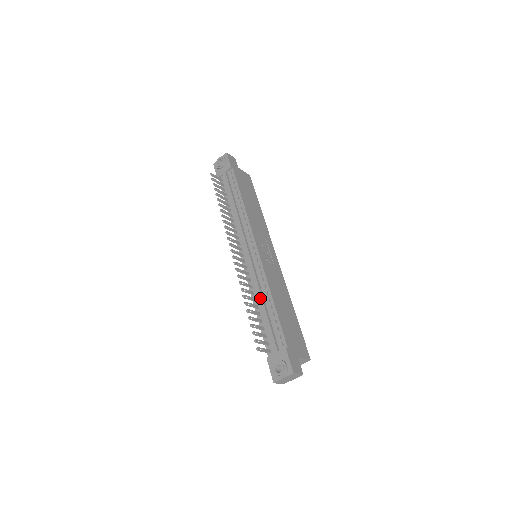
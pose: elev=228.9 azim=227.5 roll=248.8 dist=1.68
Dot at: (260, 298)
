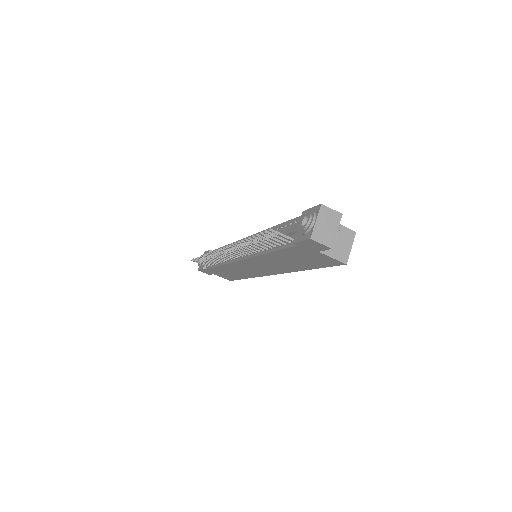
Dot at: occluded
